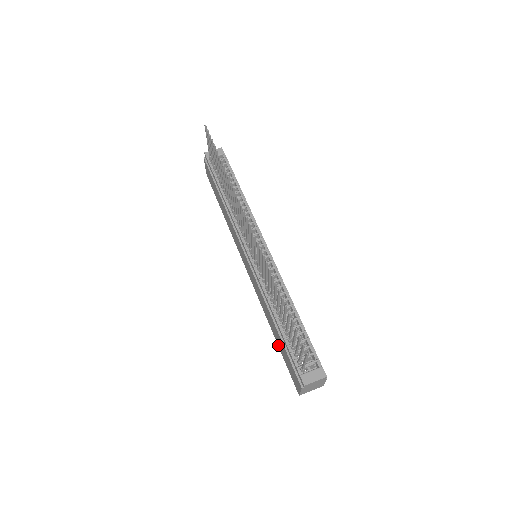
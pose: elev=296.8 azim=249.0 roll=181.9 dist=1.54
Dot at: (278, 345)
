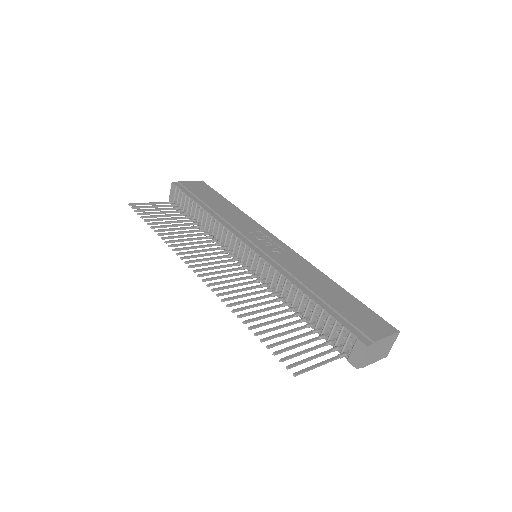
Dot at: occluded
